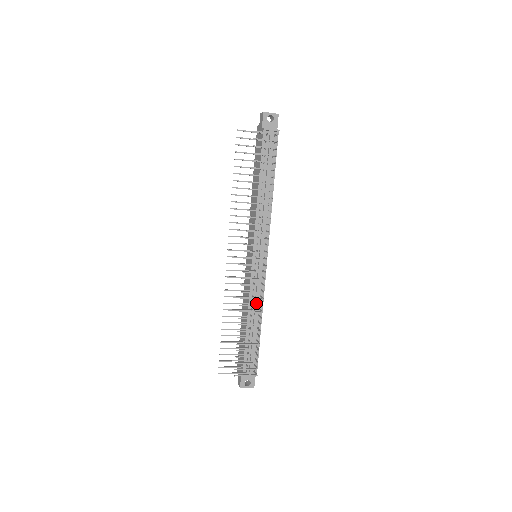
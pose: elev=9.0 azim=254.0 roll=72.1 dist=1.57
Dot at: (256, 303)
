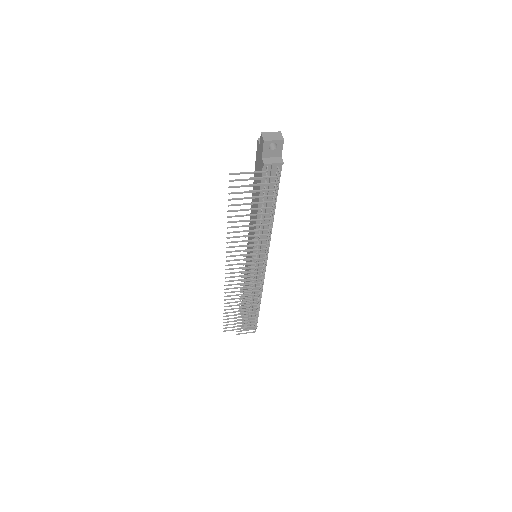
Dot at: occluded
